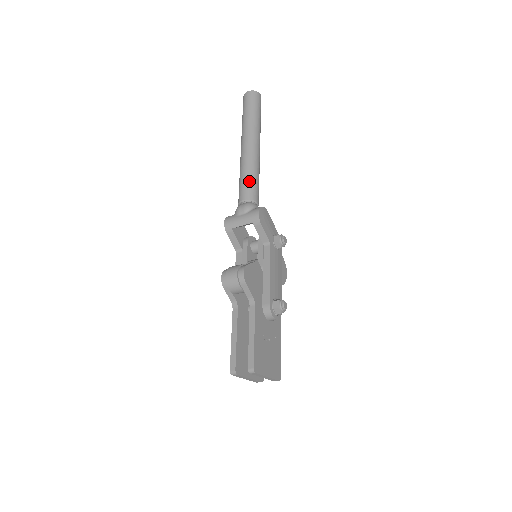
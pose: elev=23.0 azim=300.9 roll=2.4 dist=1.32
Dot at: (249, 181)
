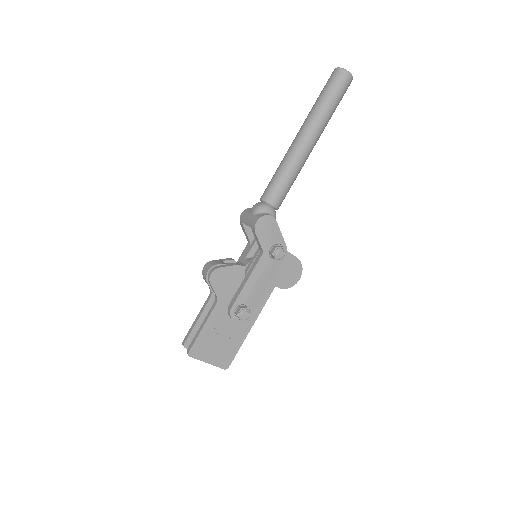
Dot at: (276, 181)
